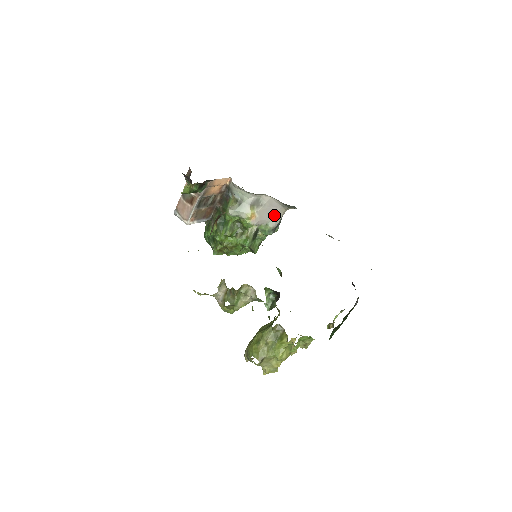
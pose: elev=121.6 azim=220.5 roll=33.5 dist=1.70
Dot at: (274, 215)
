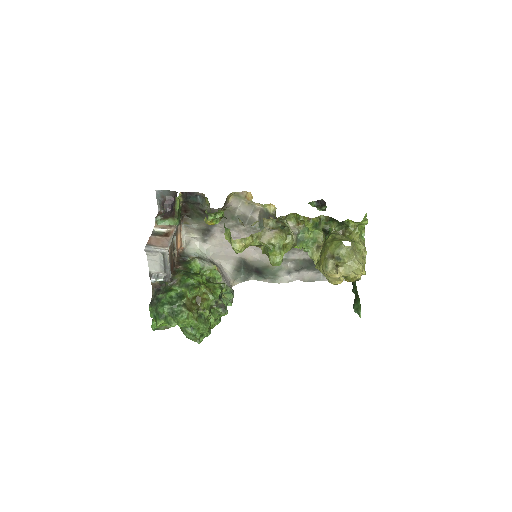
Dot at: (227, 282)
